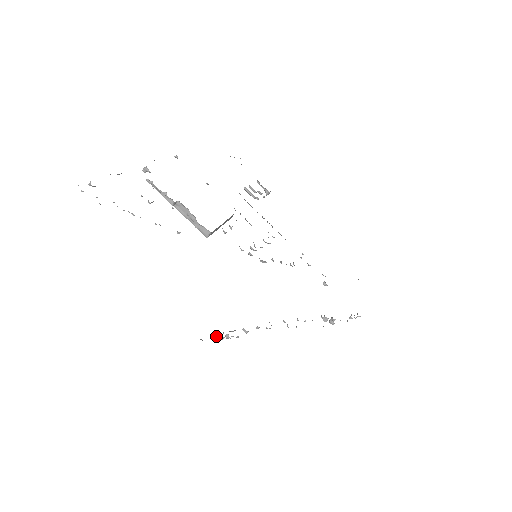
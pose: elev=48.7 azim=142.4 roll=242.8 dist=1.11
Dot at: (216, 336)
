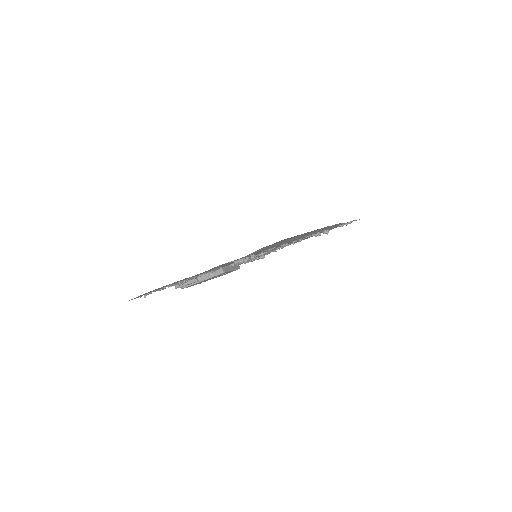
Dot at: (232, 263)
